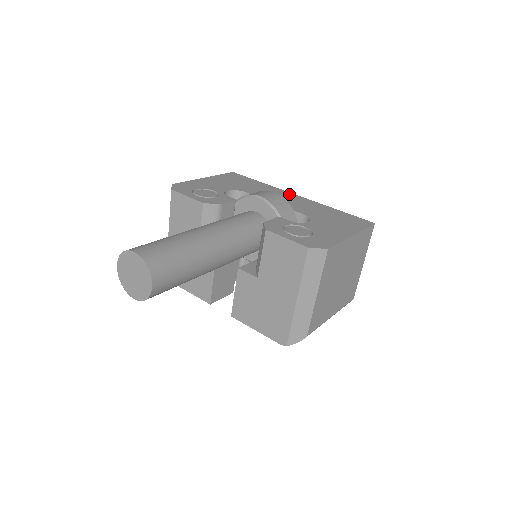
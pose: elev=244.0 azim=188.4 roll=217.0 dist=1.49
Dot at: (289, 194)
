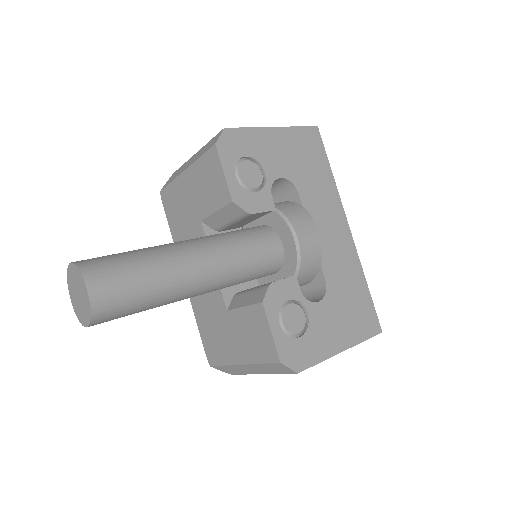
Dot at: (342, 221)
